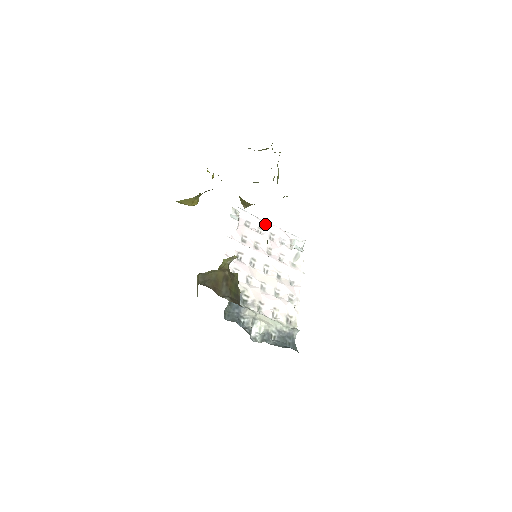
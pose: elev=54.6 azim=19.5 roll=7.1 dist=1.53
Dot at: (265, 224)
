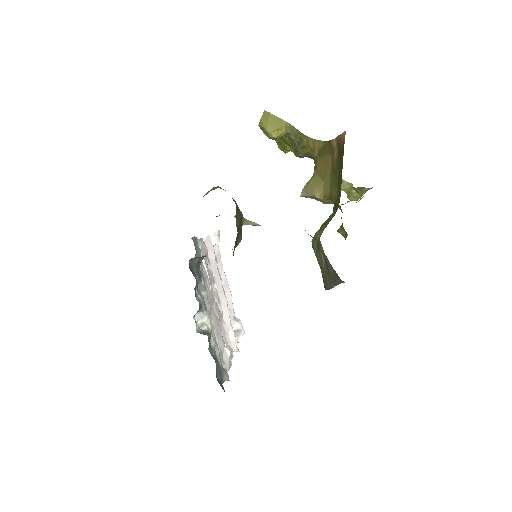
Dot at: (226, 279)
